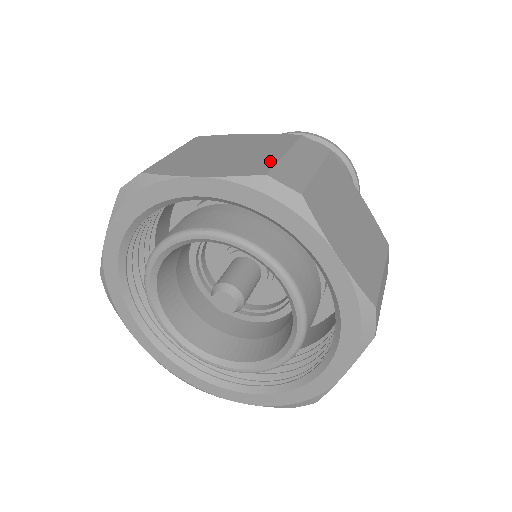
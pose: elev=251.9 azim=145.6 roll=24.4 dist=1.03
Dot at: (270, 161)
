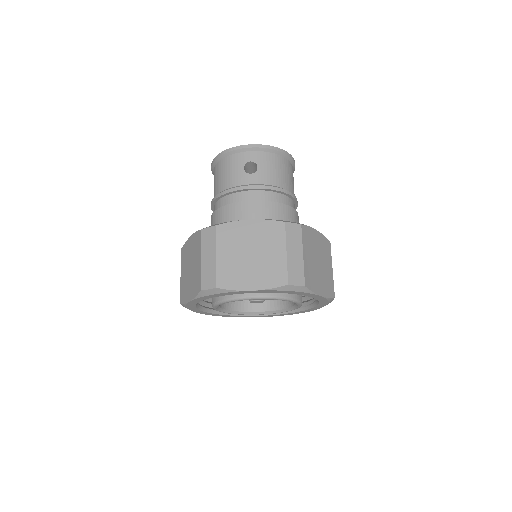
Dot at: (199, 274)
